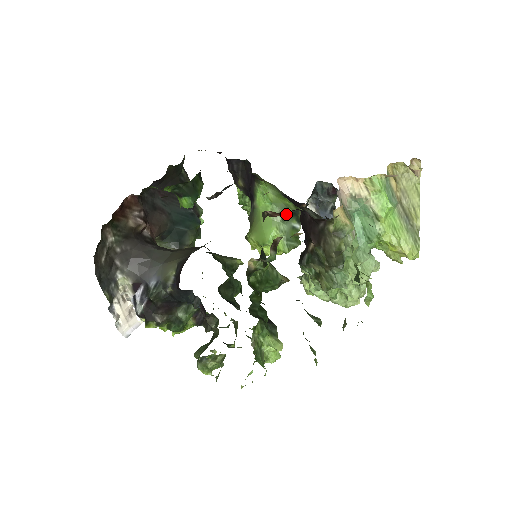
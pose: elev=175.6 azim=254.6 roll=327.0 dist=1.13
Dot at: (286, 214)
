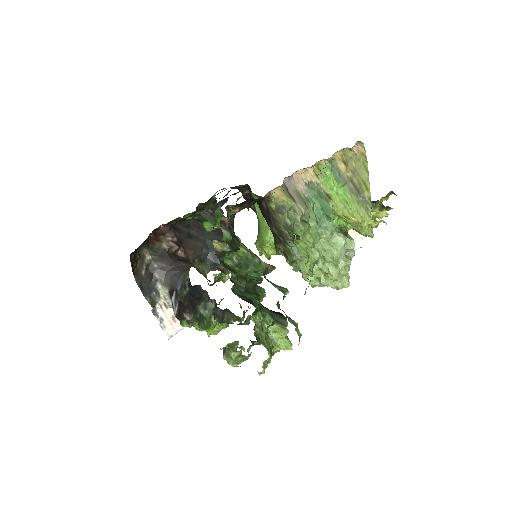
Dot at: occluded
